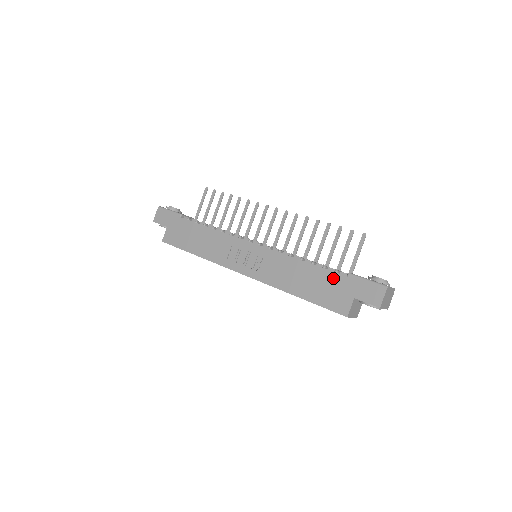
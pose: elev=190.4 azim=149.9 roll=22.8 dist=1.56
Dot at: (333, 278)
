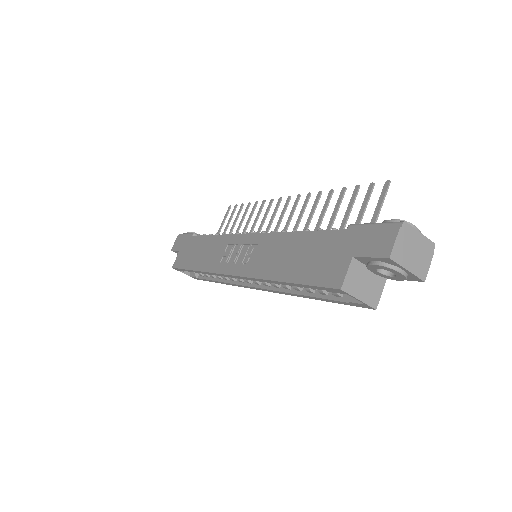
Dot at: (327, 239)
